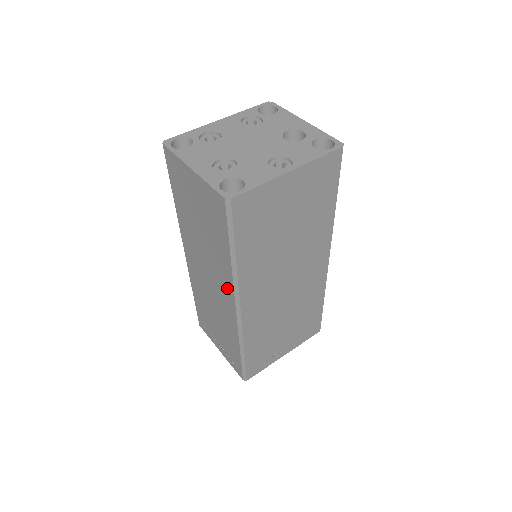
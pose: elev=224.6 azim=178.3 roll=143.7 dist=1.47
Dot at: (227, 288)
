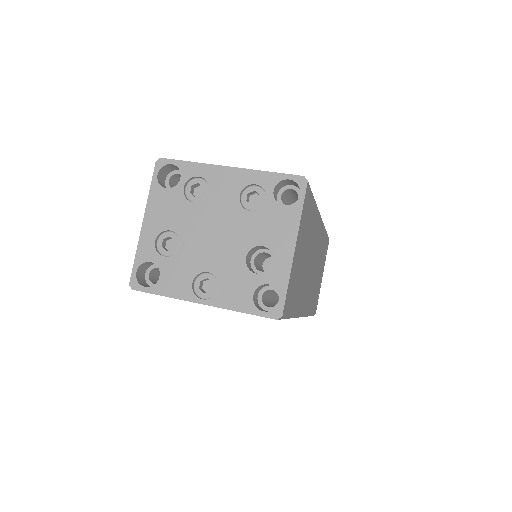
Dot at: occluded
